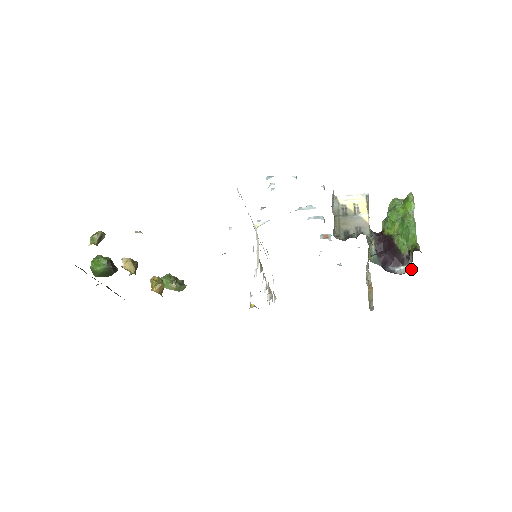
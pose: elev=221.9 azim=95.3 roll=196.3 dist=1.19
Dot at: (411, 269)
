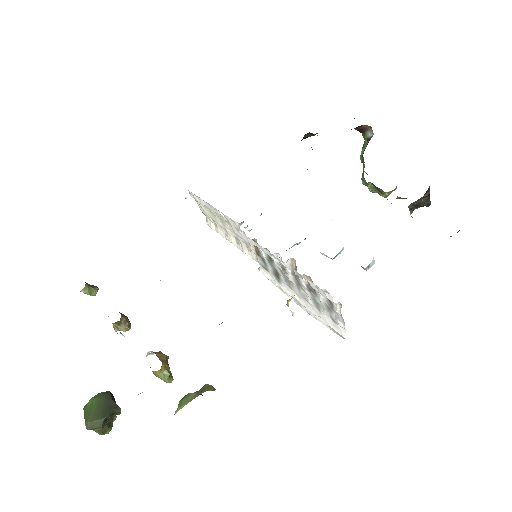
Dot at: (372, 130)
